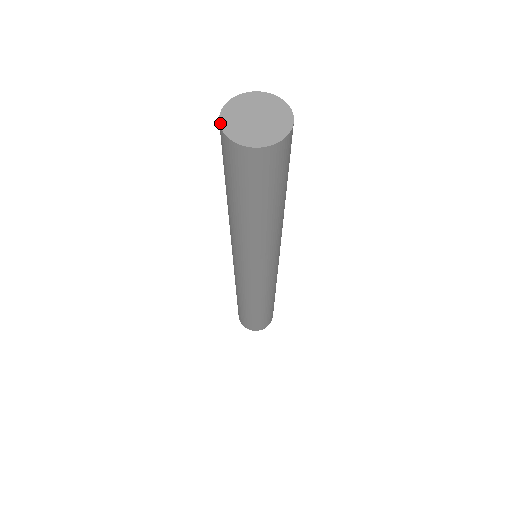
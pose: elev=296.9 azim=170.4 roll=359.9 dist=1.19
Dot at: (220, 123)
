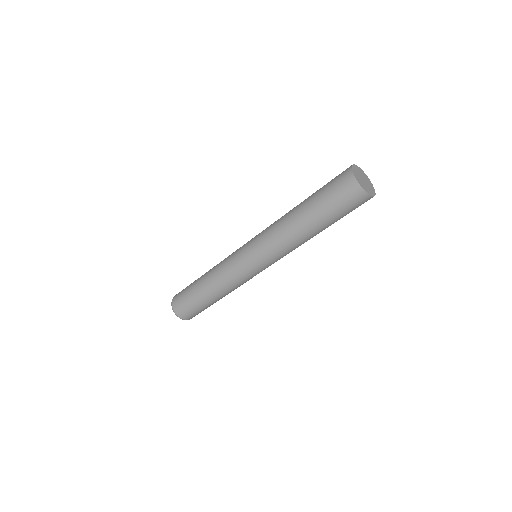
Dot at: (352, 168)
